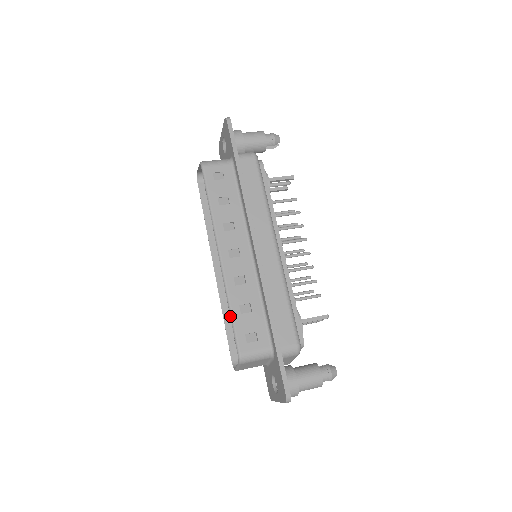
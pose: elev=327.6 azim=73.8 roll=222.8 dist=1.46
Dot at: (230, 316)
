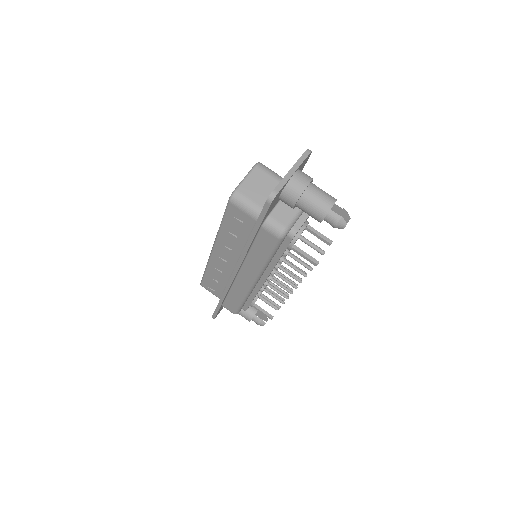
Dot at: (204, 272)
